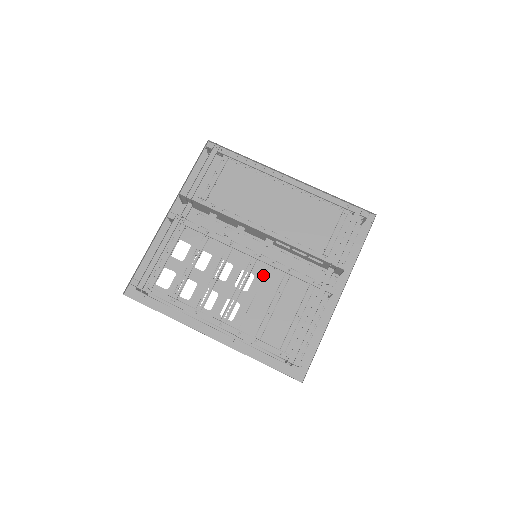
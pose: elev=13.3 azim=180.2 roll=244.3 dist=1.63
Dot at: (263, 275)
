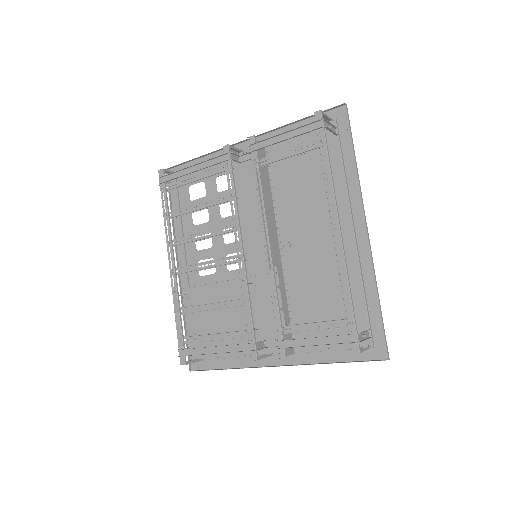
Dot at: (250, 275)
